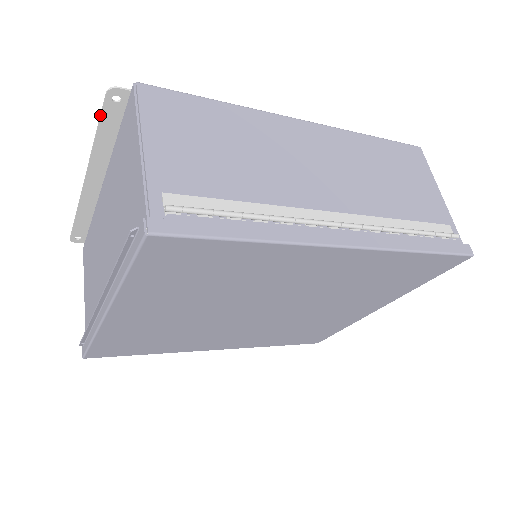
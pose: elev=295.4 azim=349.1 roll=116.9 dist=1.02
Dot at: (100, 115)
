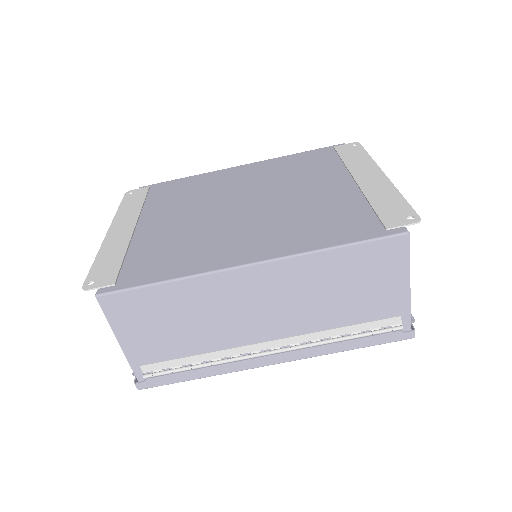
Dot at: (88, 274)
